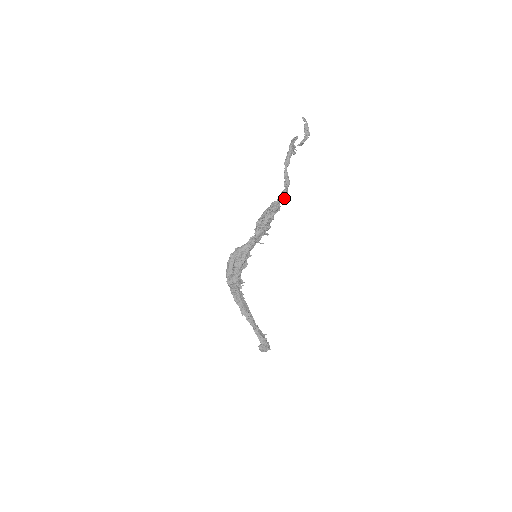
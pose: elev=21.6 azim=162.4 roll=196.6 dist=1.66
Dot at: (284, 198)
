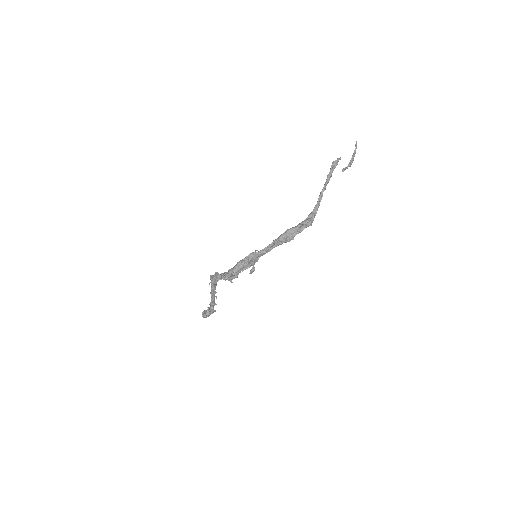
Dot at: (311, 221)
